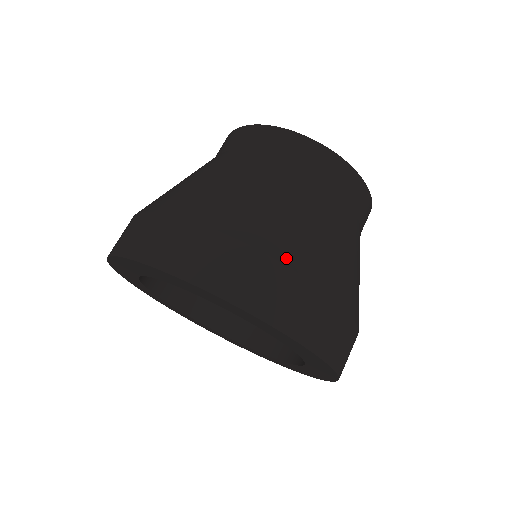
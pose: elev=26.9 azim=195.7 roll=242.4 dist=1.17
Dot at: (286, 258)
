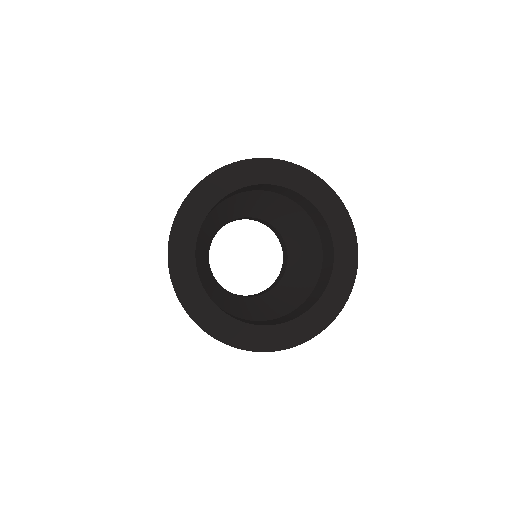
Dot at: occluded
